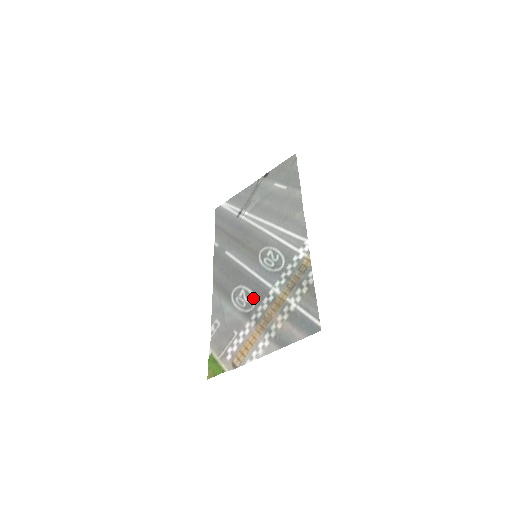
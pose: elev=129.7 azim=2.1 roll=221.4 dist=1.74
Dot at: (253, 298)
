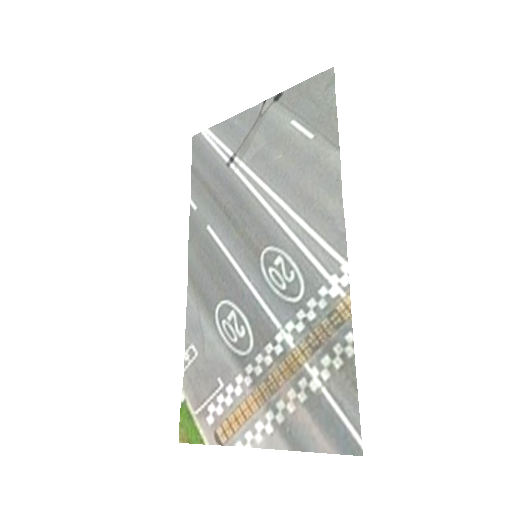
Dot at: (249, 334)
